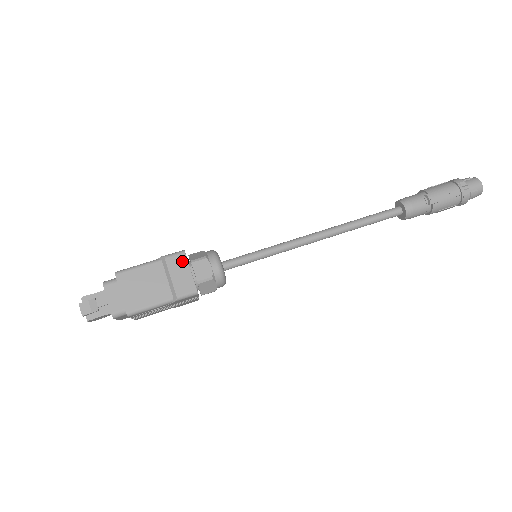
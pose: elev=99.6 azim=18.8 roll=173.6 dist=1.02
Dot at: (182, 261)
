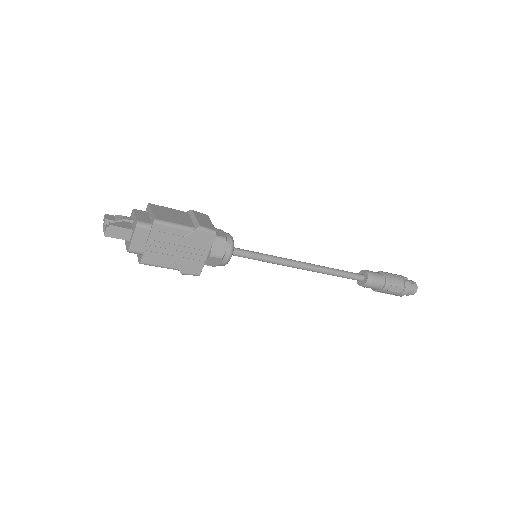
Dot at: (205, 216)
